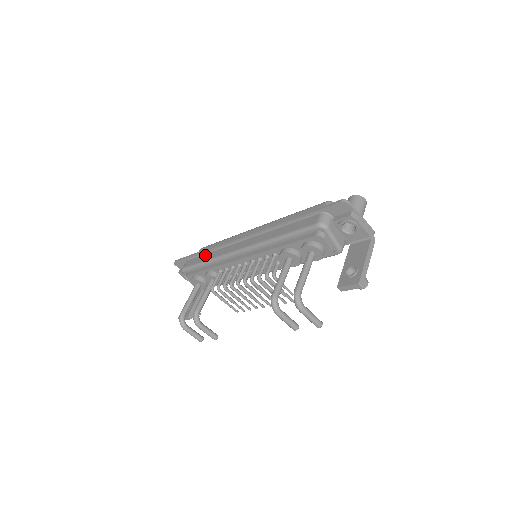
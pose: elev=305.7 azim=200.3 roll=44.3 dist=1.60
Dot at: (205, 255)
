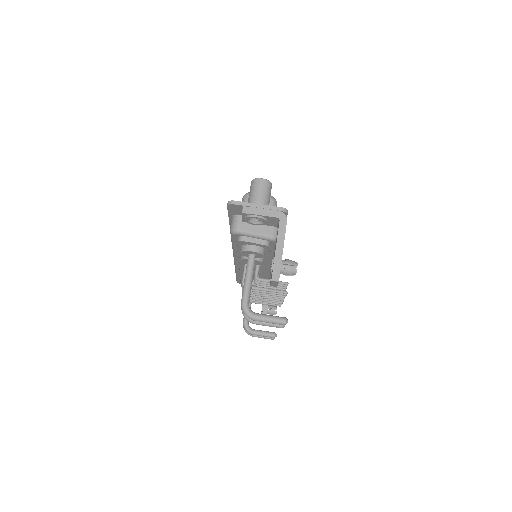
Dot at: occluded
